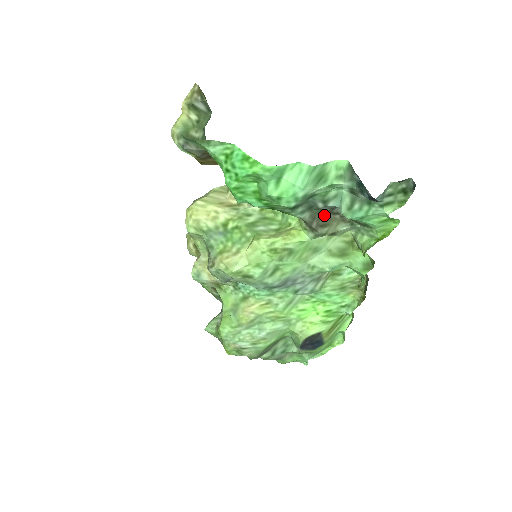
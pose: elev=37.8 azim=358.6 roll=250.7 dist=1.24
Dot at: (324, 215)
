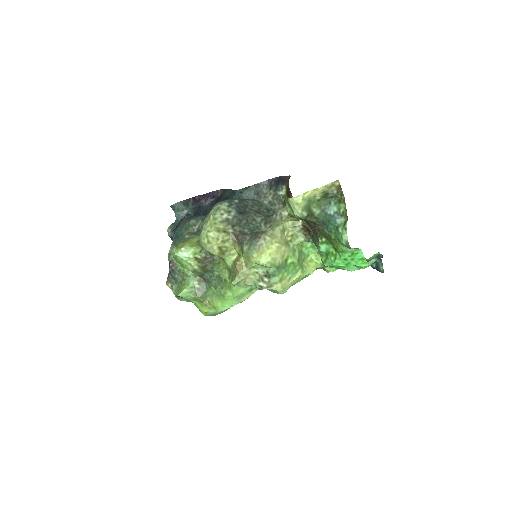
Dot at: occluded
